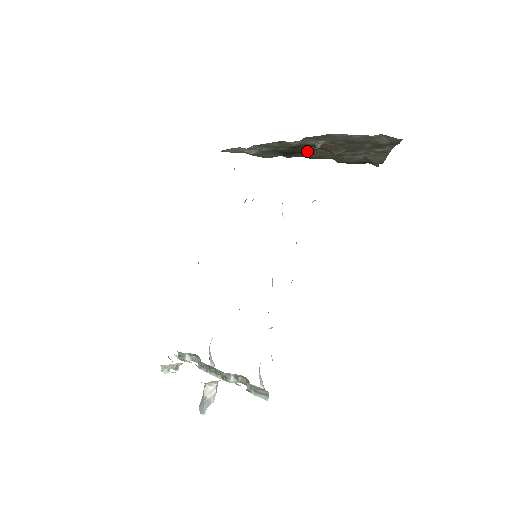
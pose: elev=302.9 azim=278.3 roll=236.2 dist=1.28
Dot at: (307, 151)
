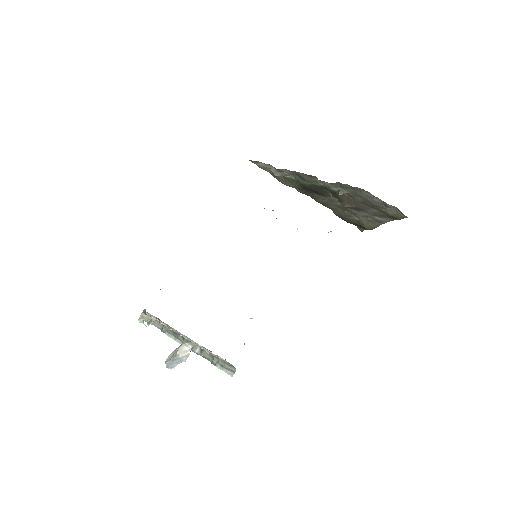
Dot at: (323, 194)
